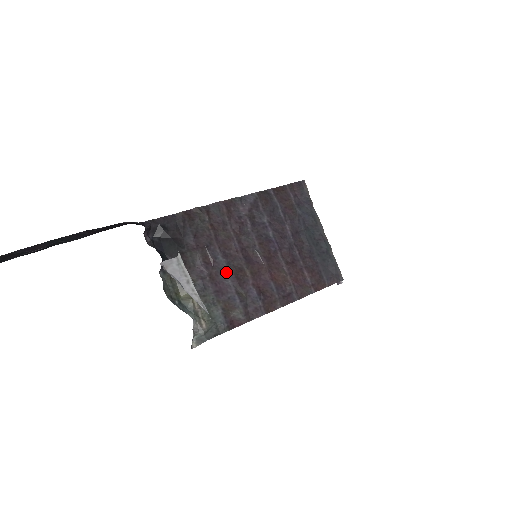
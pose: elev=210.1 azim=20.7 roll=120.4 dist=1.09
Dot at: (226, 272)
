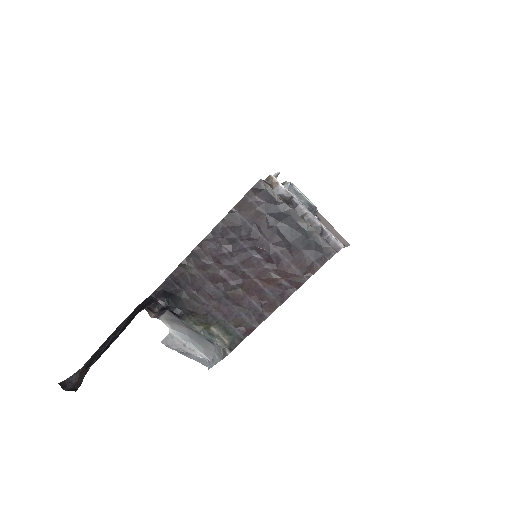
Dot at: (225, 299)
